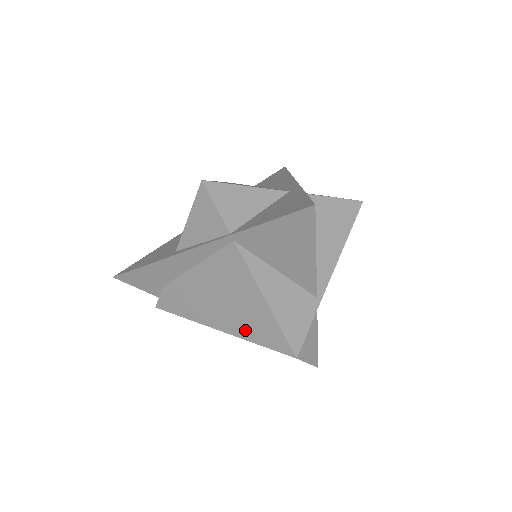
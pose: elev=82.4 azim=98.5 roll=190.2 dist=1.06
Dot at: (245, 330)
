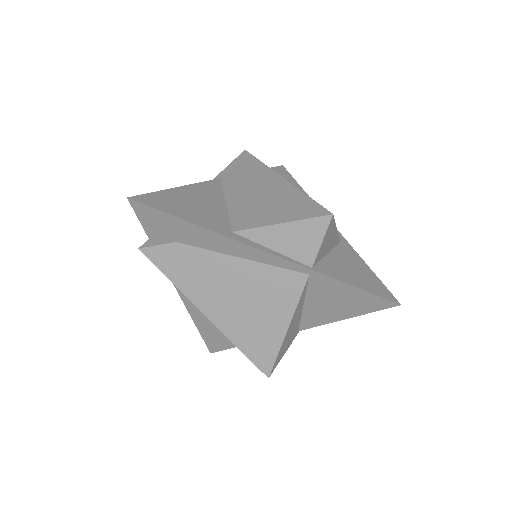
Dot at: (239, 333)
